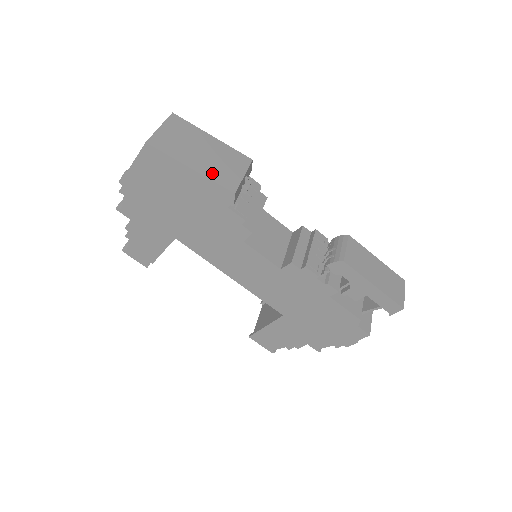
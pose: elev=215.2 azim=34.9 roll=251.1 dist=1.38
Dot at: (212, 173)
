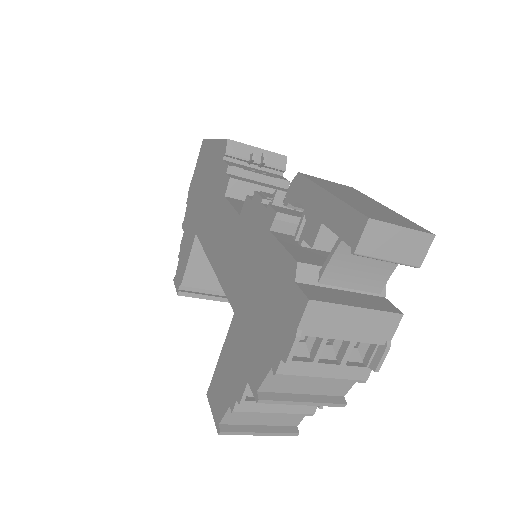
Dot at: occluded
